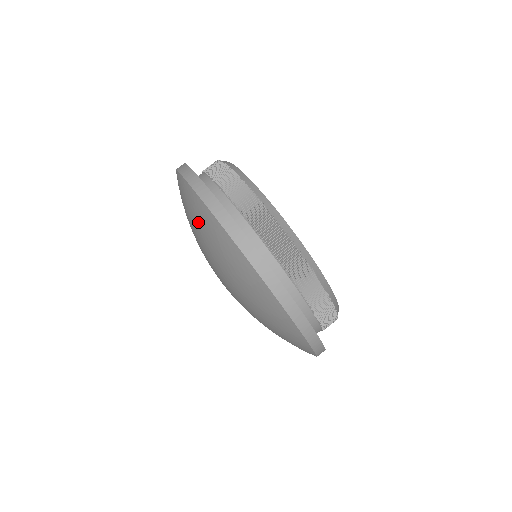
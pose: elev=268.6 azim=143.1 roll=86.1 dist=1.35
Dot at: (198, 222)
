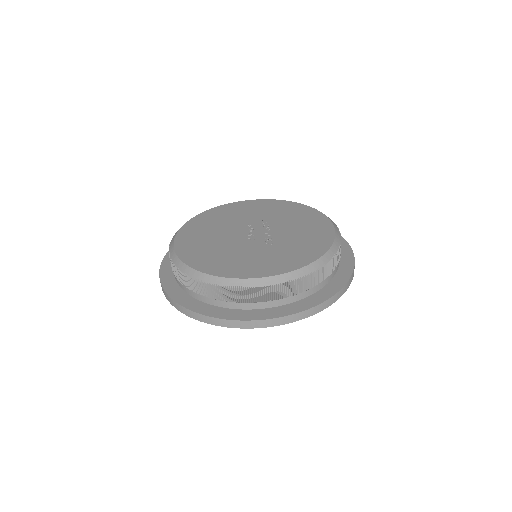
Dot at: occluded
